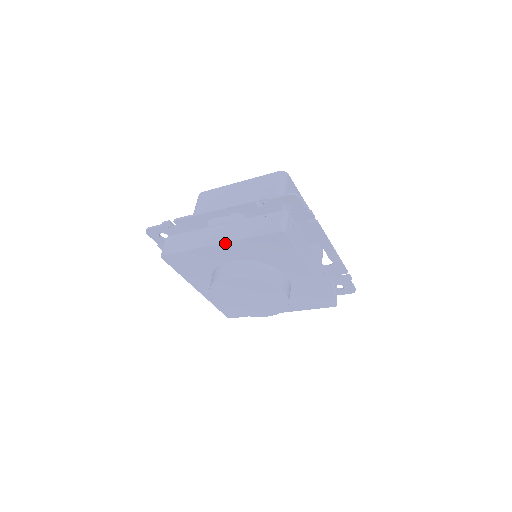
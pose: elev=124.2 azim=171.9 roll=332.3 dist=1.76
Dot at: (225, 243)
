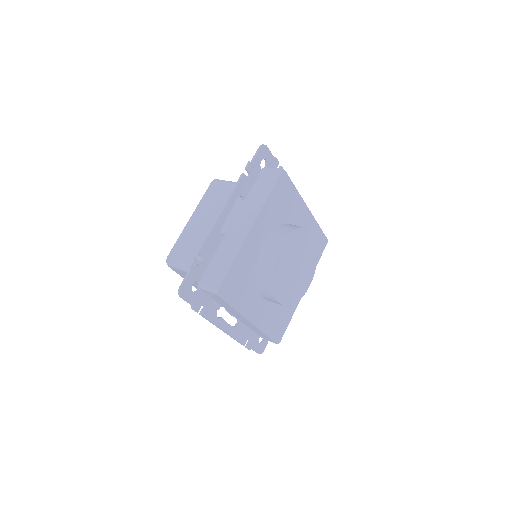
Dot at: (256, 220)
